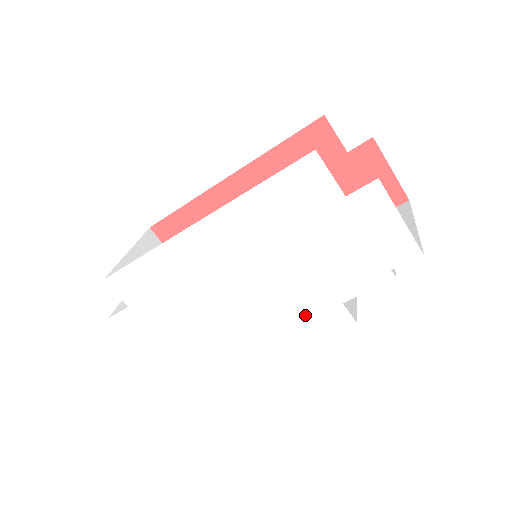
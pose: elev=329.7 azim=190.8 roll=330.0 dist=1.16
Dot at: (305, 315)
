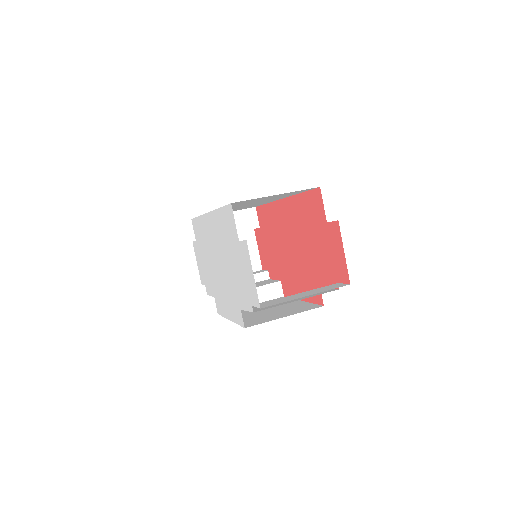
Dot at: (232, 303)
